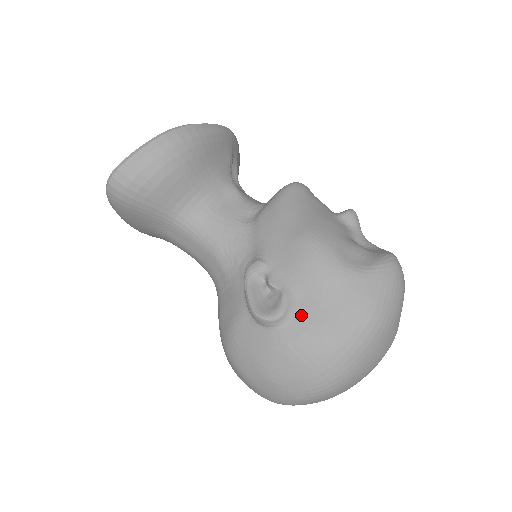
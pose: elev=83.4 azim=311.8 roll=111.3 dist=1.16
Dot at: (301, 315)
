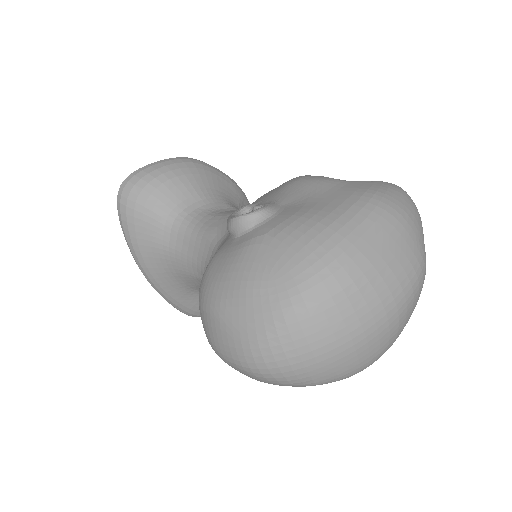
Dot at: (285, 211)
